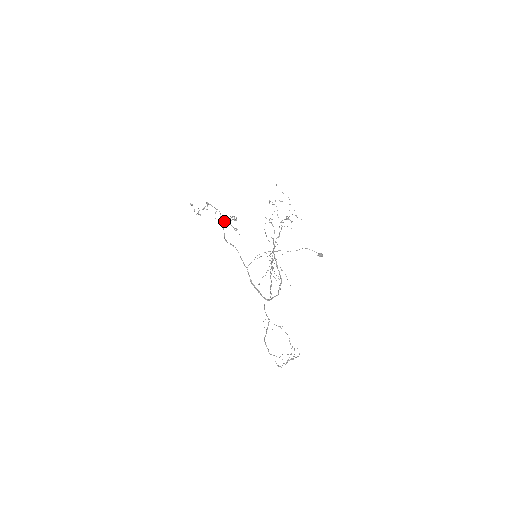
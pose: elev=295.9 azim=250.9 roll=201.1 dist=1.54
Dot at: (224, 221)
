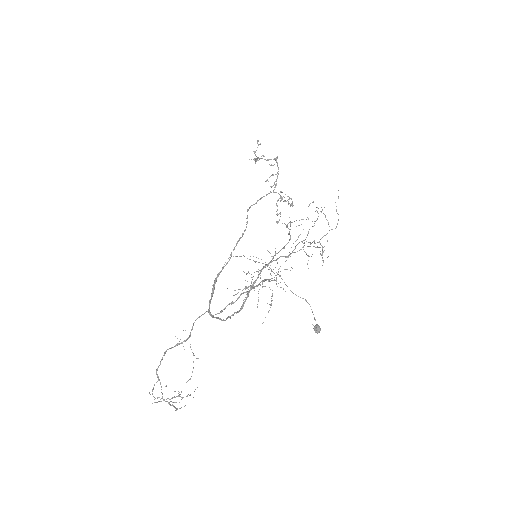
Dot at: occluded
